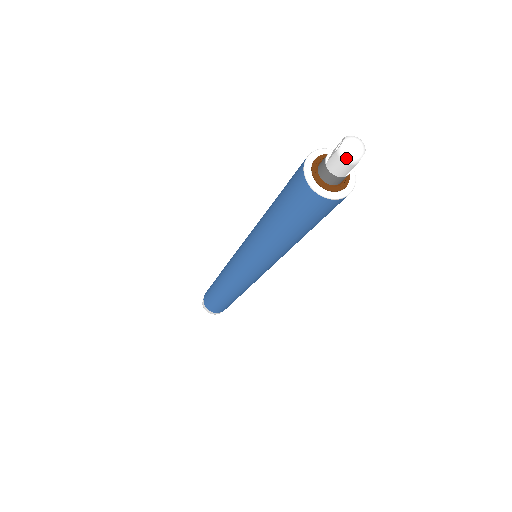
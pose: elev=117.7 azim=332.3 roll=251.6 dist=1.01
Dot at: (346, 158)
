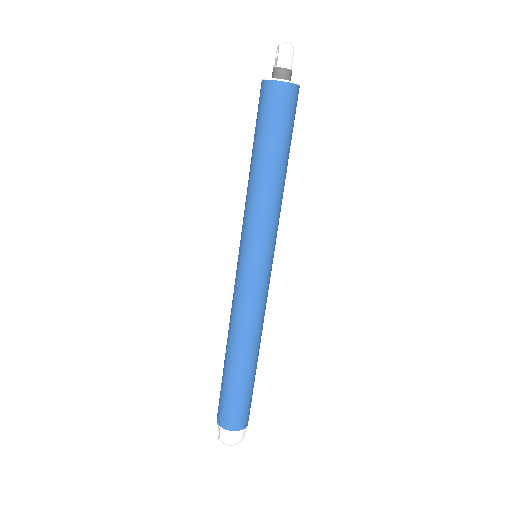
Dot at: (287, 47)
